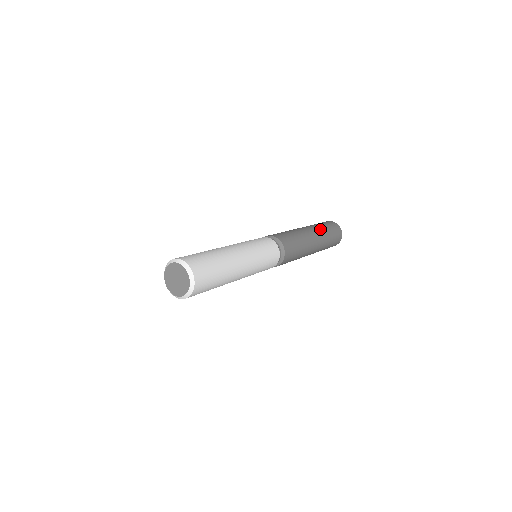
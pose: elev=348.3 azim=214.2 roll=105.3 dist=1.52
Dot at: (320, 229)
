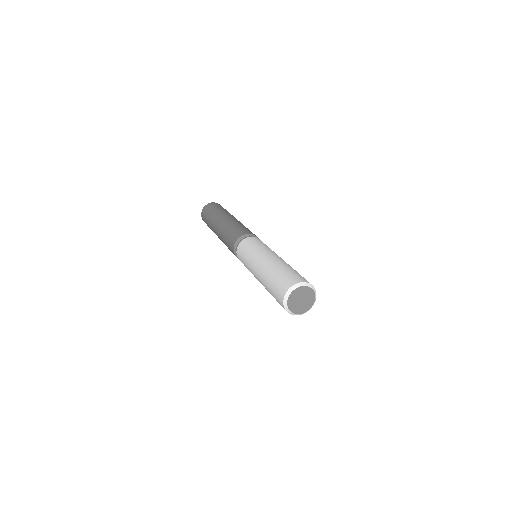
Dot at: (226, 212)
